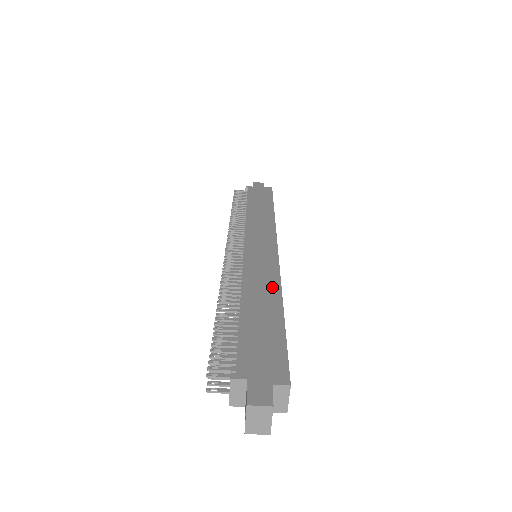
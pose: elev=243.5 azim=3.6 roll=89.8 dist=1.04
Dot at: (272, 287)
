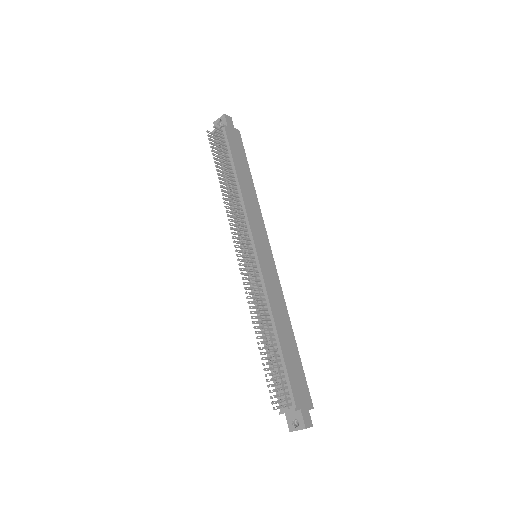
Dot at: (285, 313)
